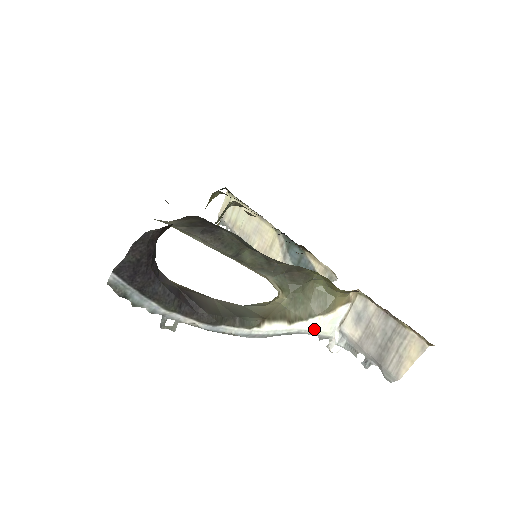
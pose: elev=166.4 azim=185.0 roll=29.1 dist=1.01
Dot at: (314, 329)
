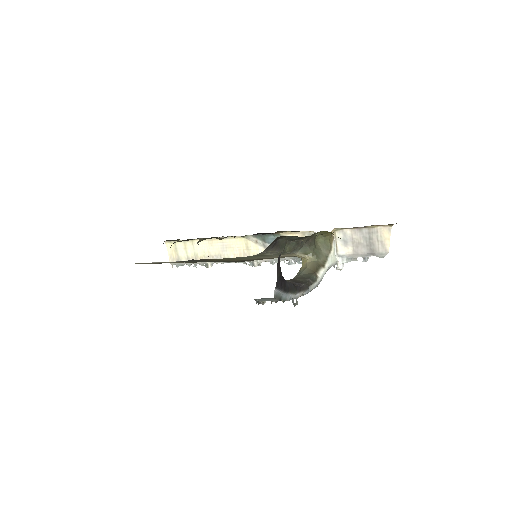
Dot at: (331, 263)
